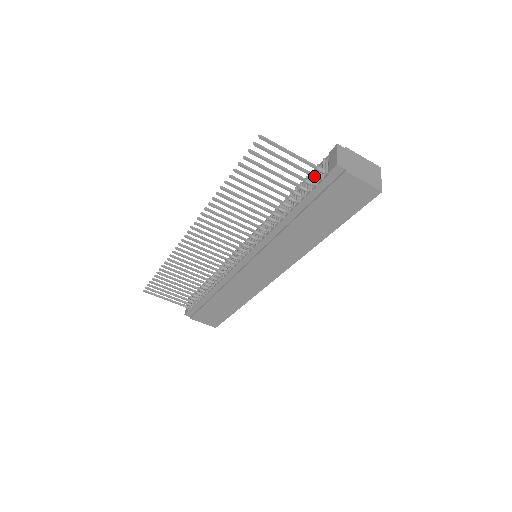
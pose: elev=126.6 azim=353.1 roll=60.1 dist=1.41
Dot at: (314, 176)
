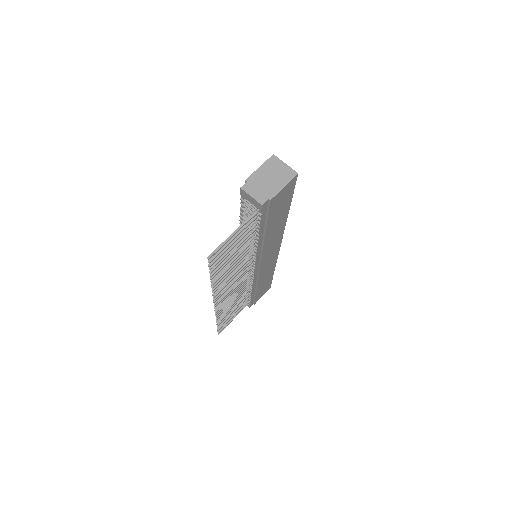
Dot at: (254, 220)
